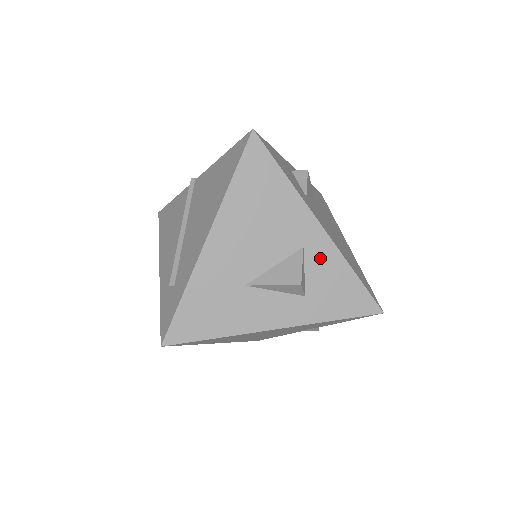
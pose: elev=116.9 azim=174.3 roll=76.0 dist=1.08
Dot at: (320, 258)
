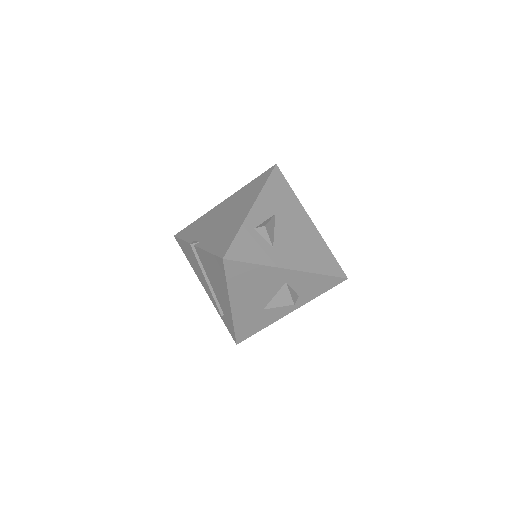
Dot at: (298, 280)
